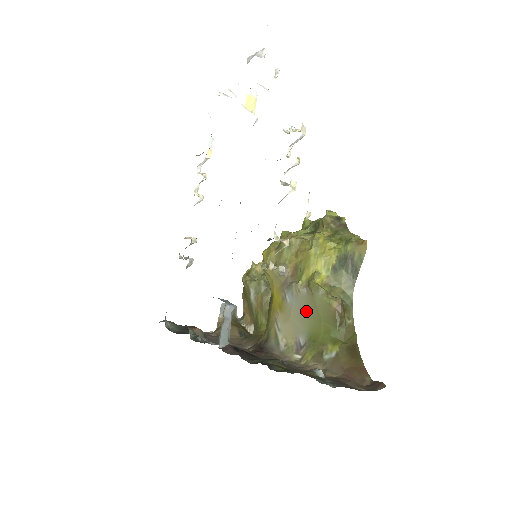
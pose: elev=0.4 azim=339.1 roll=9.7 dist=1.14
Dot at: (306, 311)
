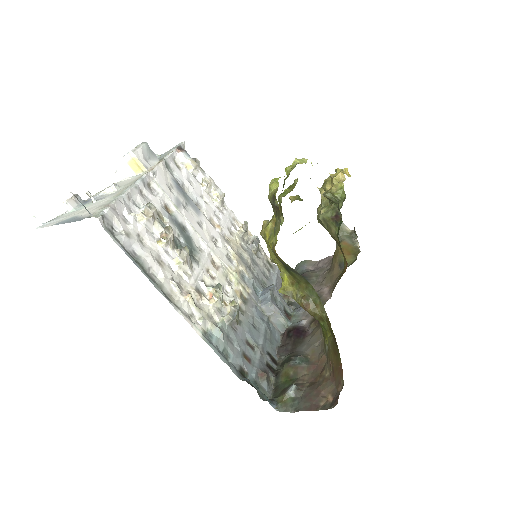
Dot at: occluded
